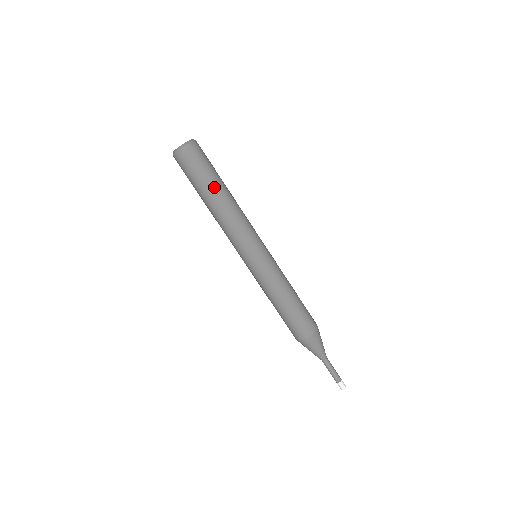
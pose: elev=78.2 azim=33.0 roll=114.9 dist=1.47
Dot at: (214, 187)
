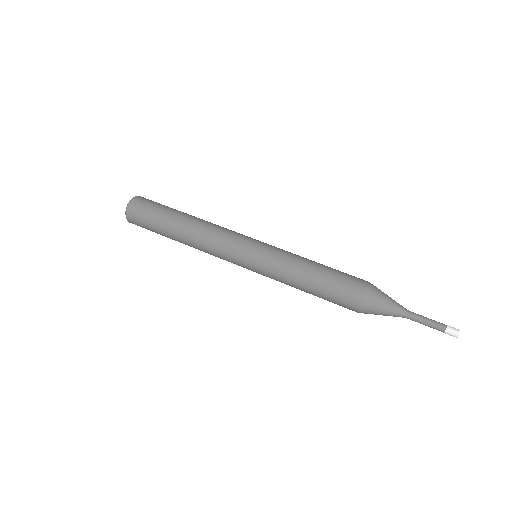
Dot at: occluded
